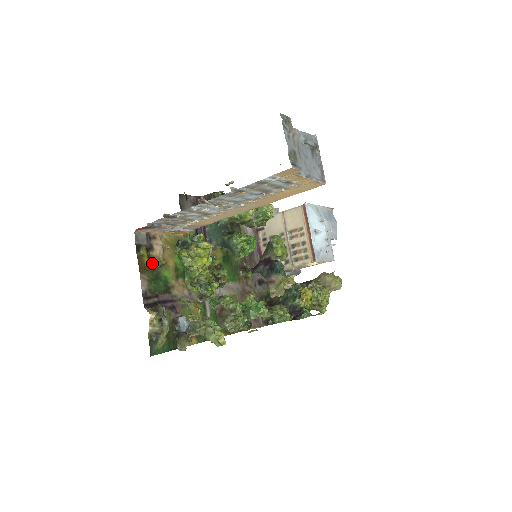
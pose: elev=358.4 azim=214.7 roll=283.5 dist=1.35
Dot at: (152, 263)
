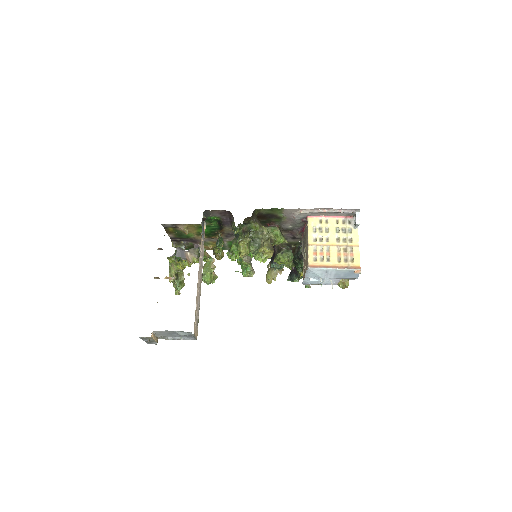
Dot at: (177, 231)
